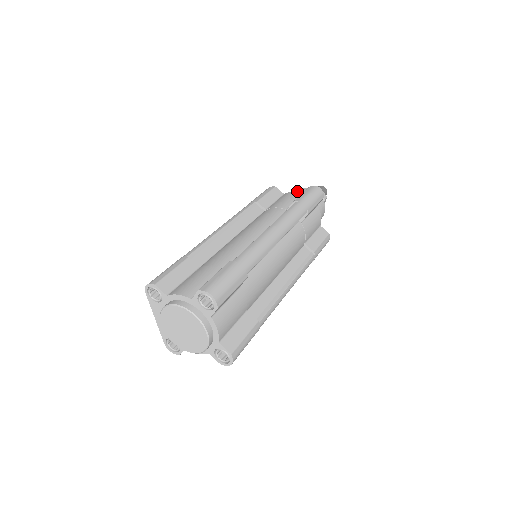
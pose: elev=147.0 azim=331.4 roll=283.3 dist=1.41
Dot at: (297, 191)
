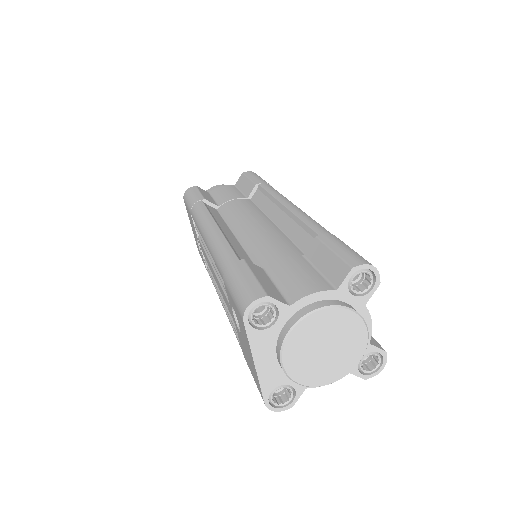
Dot at: occluded
